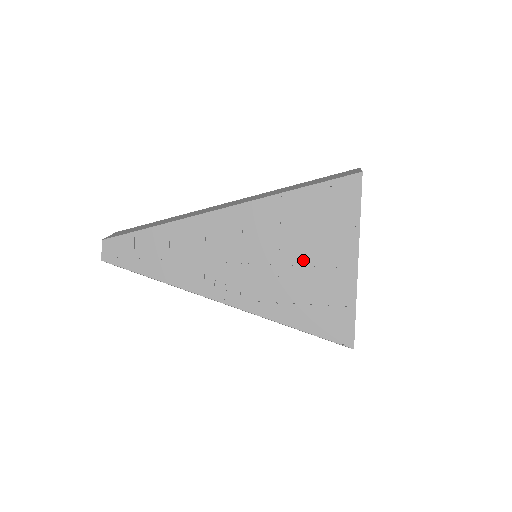
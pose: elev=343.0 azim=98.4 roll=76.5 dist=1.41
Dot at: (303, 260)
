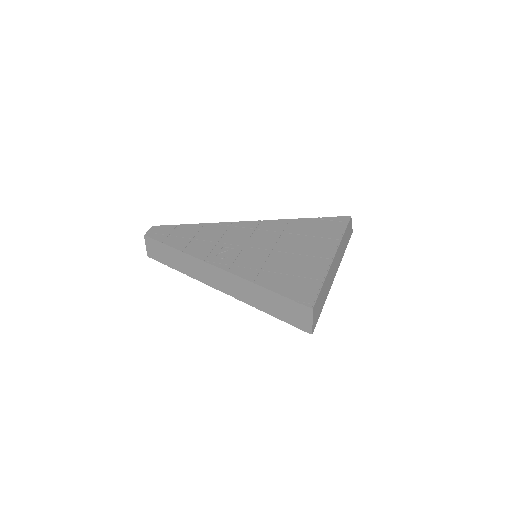
Dot at: (291, 251)
